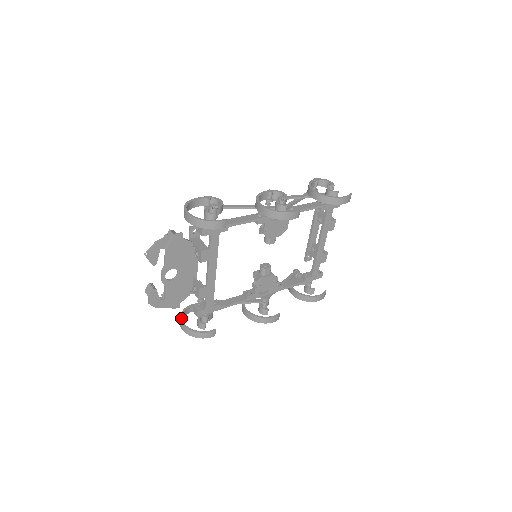
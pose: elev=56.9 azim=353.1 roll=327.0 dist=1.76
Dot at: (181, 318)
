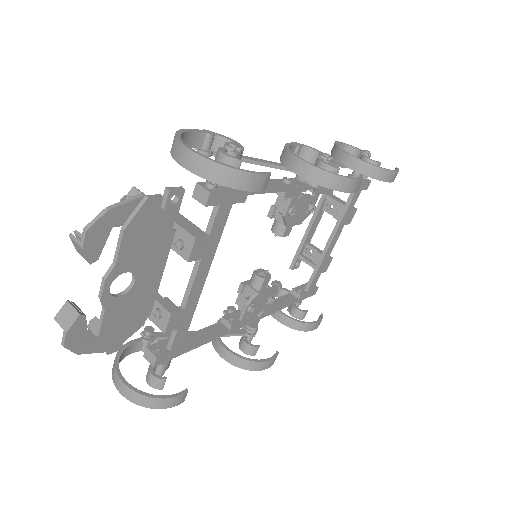
Dot at: (118, 370)
